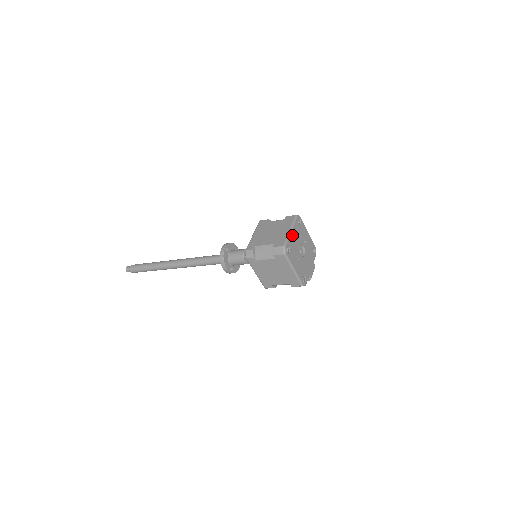
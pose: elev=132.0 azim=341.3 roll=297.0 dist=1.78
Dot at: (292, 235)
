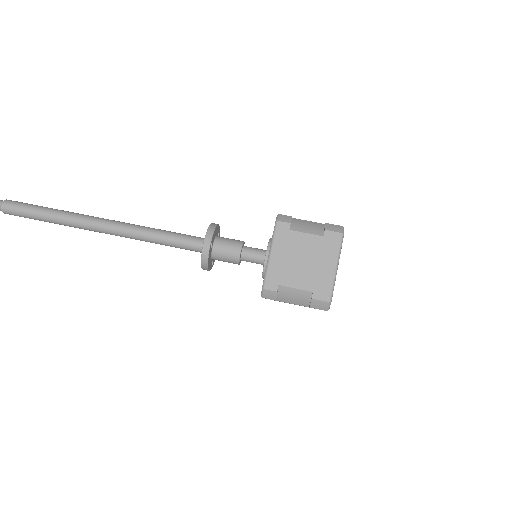
Dot at: (336, 272)
